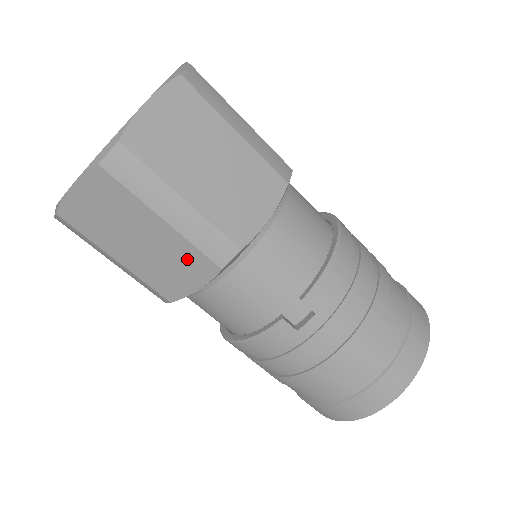
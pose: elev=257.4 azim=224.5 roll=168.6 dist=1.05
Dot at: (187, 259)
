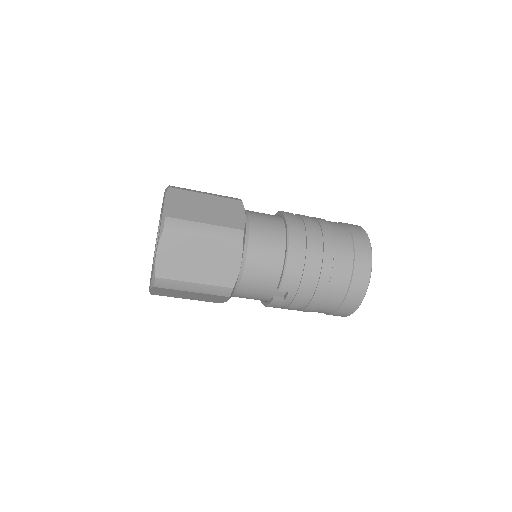
Dot at: (213, 297)
